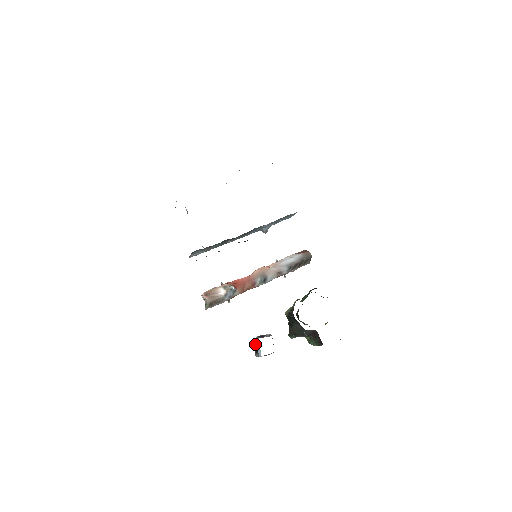
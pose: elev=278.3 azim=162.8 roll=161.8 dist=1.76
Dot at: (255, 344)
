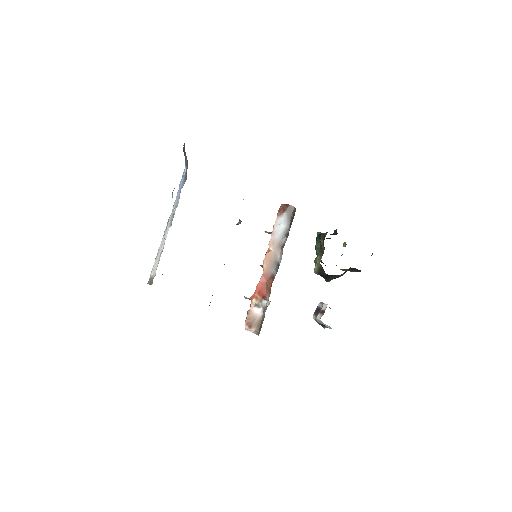
Dot at: (318, 323)
